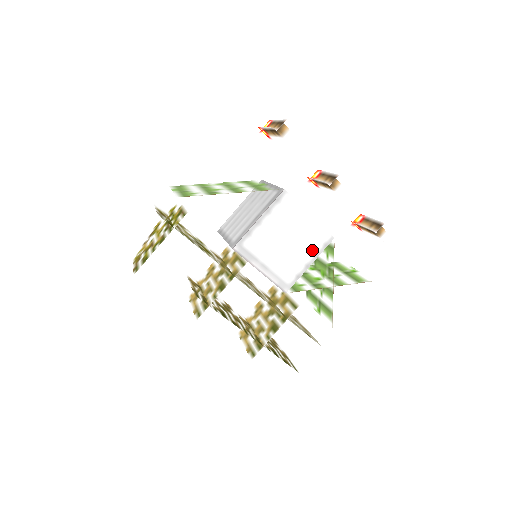
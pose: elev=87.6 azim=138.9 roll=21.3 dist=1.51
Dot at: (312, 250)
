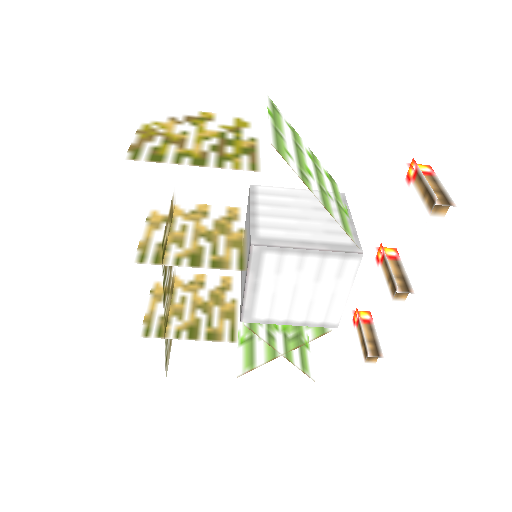
Dot at: (309, 317)
